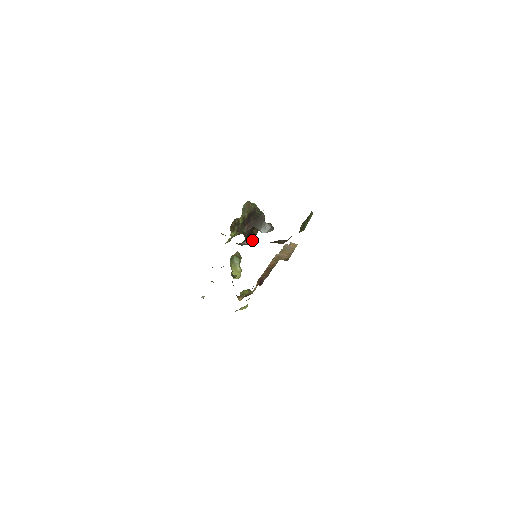
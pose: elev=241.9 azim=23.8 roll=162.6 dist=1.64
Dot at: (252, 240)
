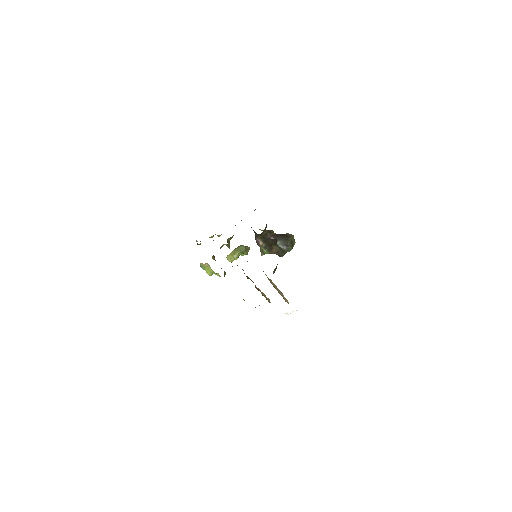
Dot at: (266, 250)
